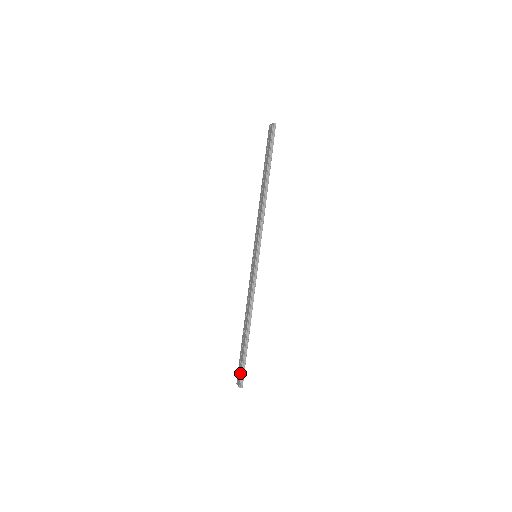
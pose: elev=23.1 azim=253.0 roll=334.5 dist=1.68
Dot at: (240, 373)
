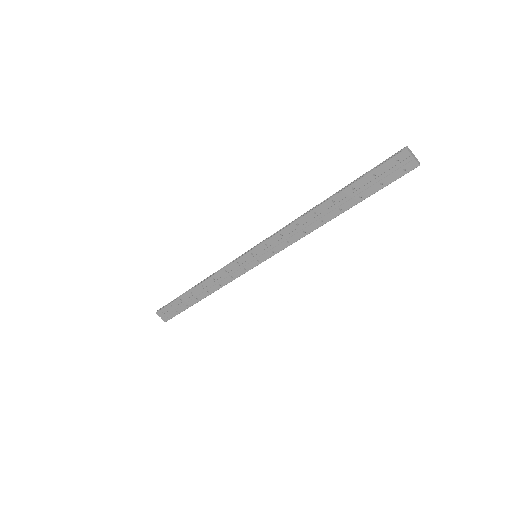
Dot at: (172, 316)
